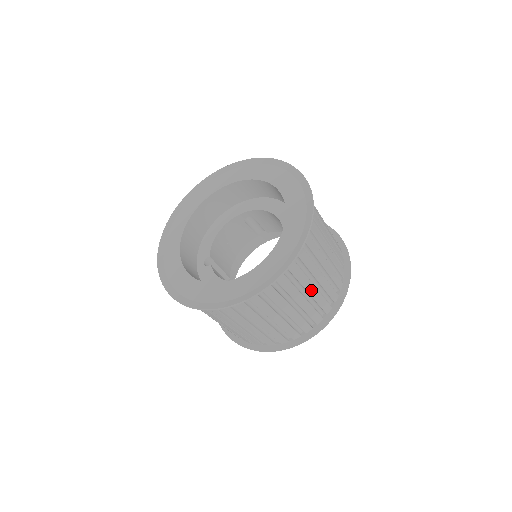
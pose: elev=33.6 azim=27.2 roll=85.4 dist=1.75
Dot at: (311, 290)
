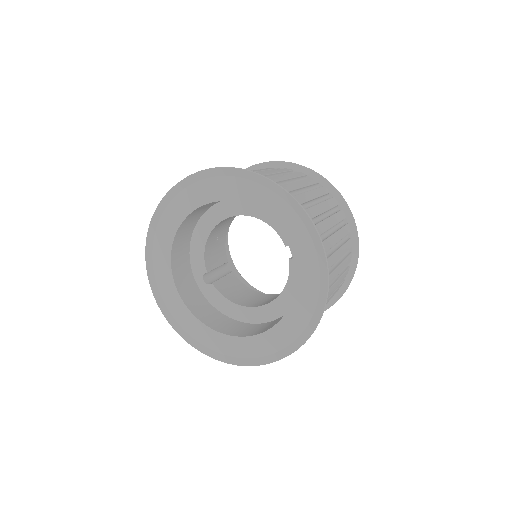
Dot at: occluded
